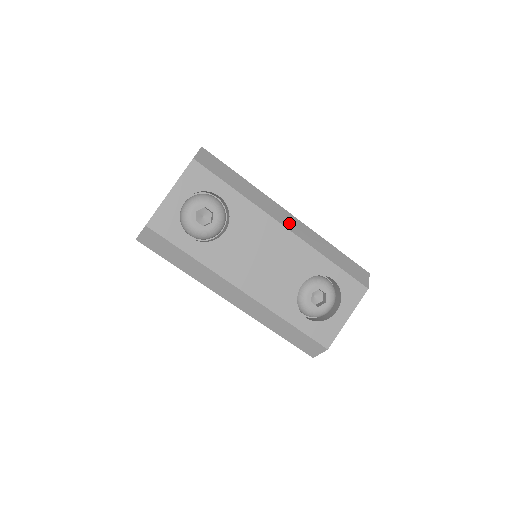
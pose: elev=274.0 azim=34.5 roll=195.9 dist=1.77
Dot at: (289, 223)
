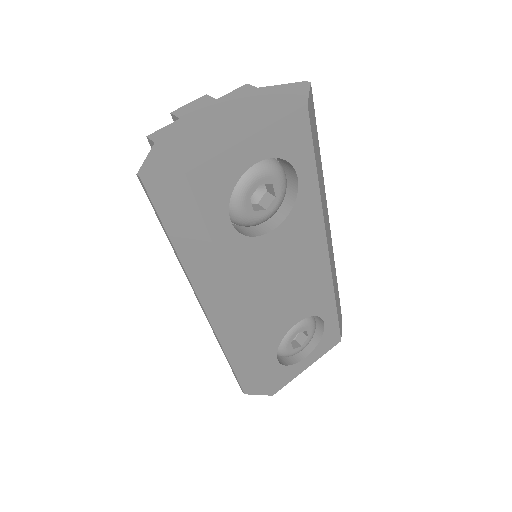
Dot at: (329, 244)
